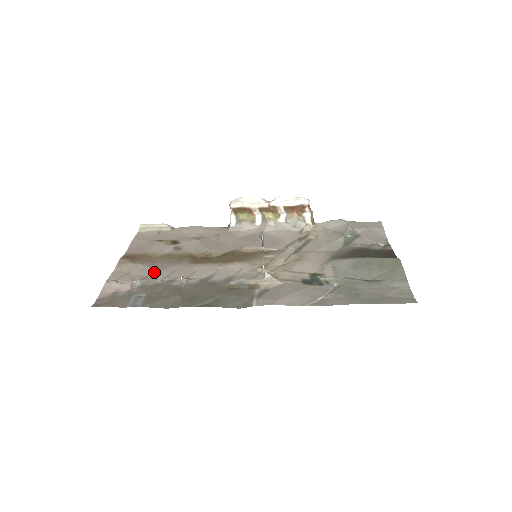
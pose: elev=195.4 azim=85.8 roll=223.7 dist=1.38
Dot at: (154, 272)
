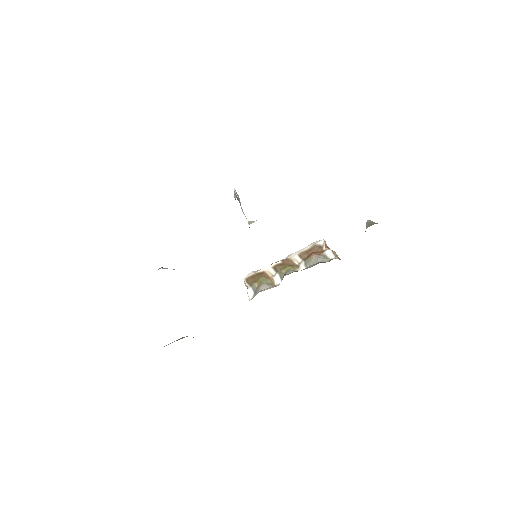
Dot at: occluded
